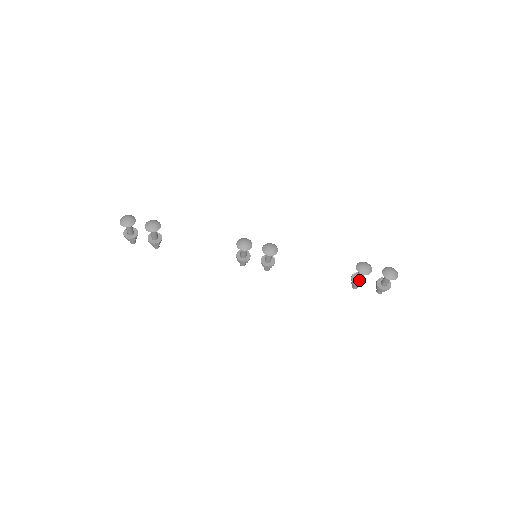
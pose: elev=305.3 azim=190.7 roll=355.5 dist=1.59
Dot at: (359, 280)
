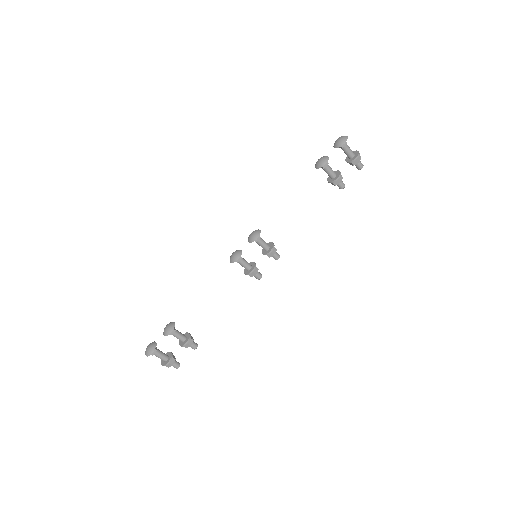
Dot at: (334, 175)
